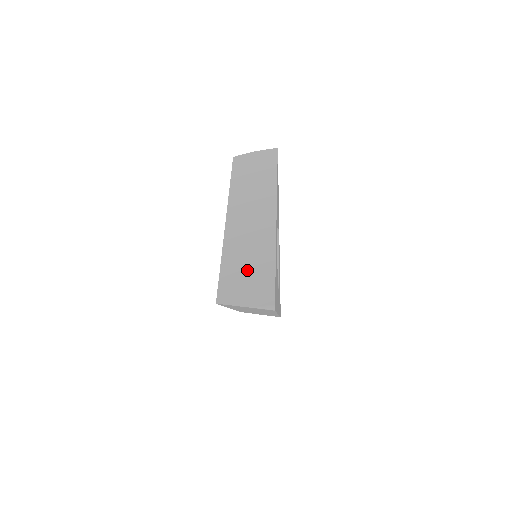
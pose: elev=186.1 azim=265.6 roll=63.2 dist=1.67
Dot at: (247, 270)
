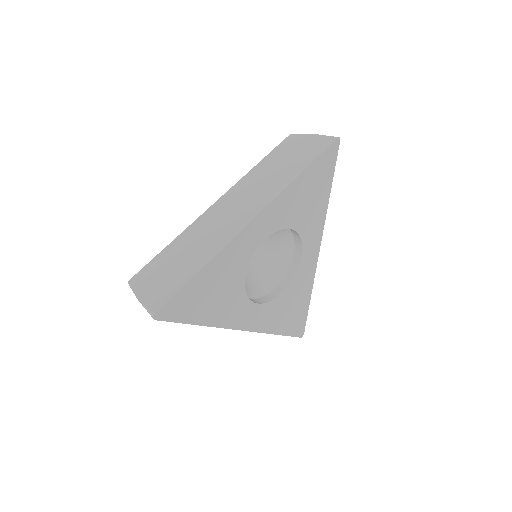
Dot at: (176, 263)
